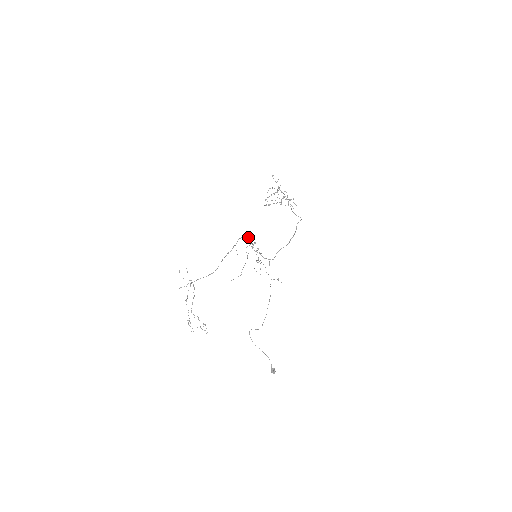
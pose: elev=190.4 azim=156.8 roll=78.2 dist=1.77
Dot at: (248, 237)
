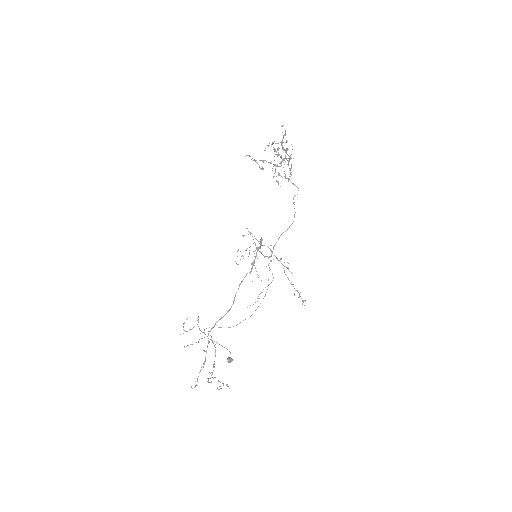
Dot at: (262, 240)
